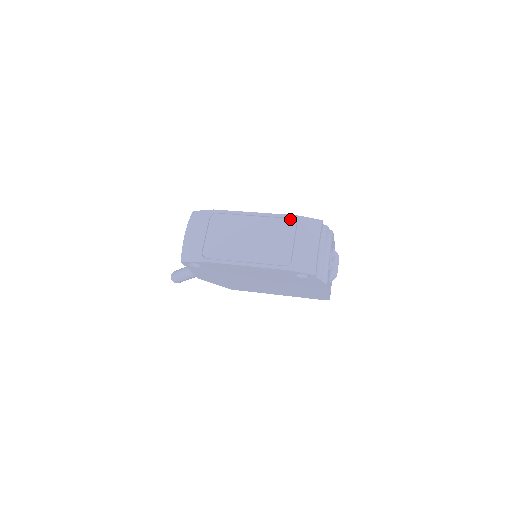
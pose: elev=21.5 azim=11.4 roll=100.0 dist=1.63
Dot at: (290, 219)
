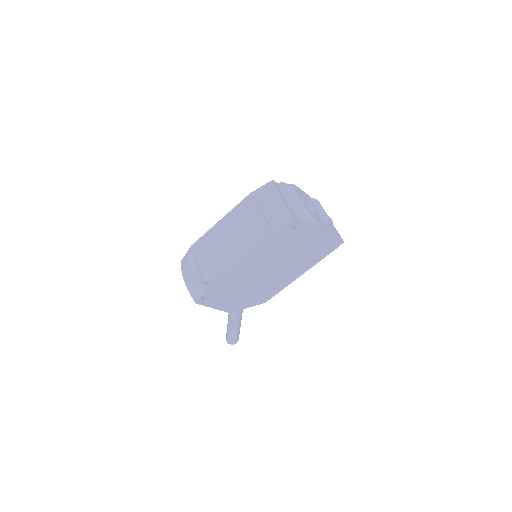
Dot at: (248, 200)
